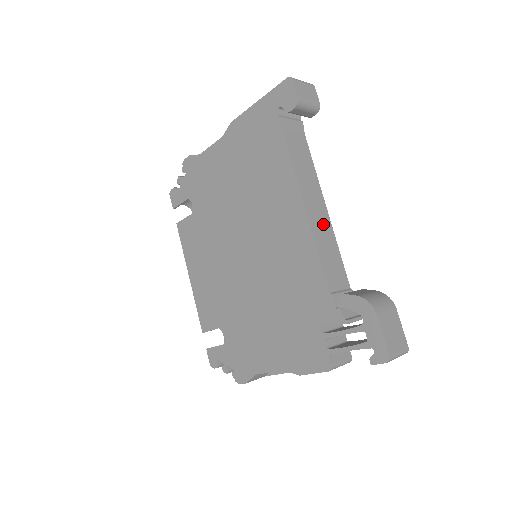
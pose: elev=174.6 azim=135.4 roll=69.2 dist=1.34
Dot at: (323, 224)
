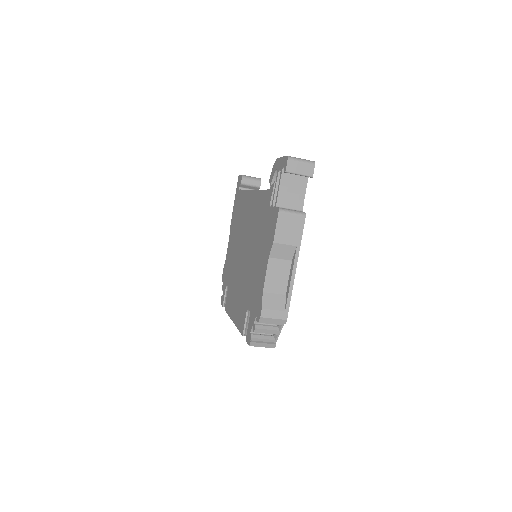
Dot at: occluded
